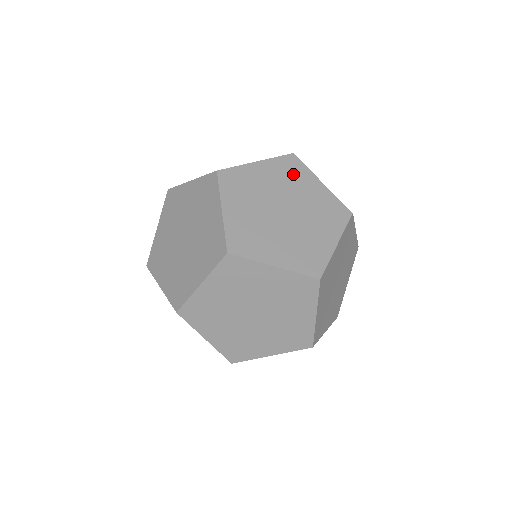
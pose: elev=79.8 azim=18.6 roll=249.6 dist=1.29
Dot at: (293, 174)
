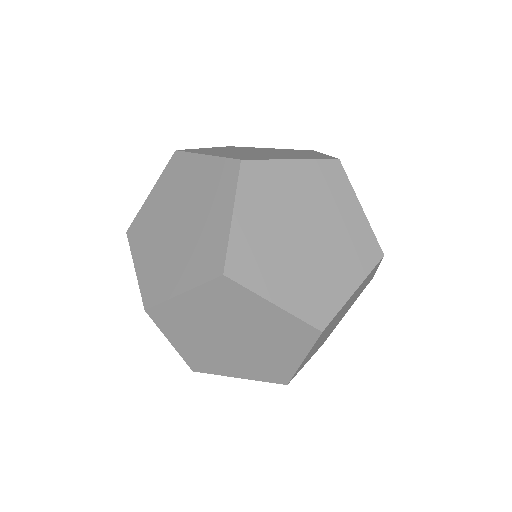
Dot at: (243, 148)
